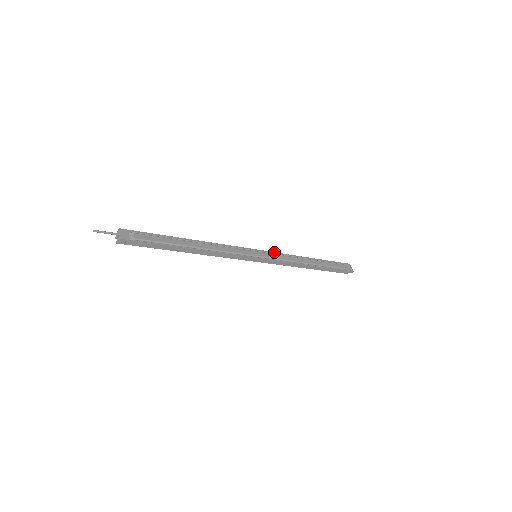
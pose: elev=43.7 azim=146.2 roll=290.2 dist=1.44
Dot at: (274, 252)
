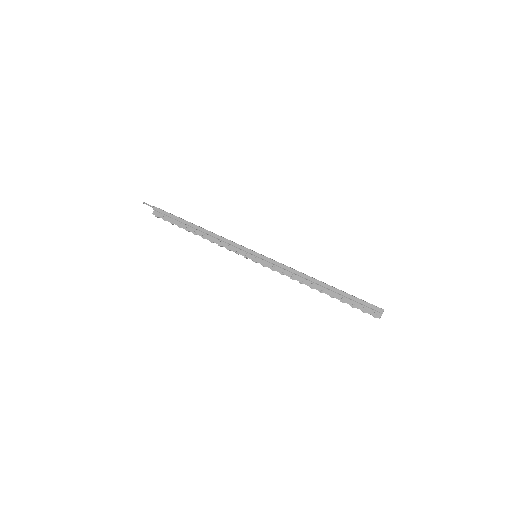
Dot at: occluded
